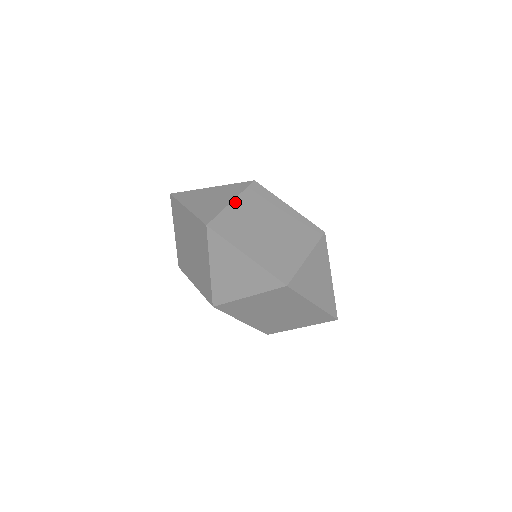
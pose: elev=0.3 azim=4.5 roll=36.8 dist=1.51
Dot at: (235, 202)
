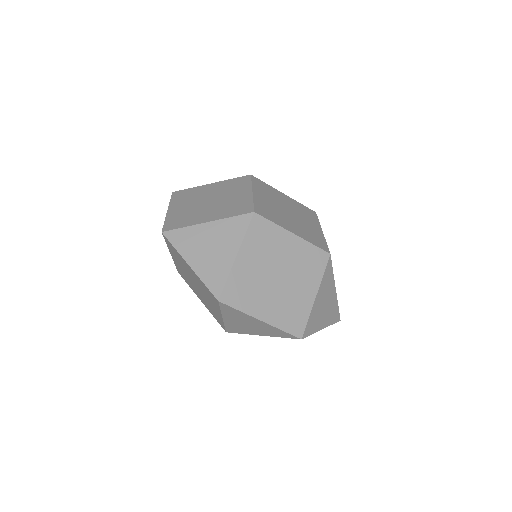
Dot at: (240, 255)
